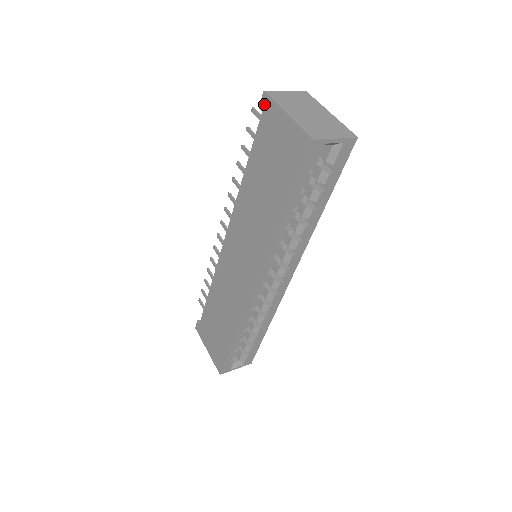
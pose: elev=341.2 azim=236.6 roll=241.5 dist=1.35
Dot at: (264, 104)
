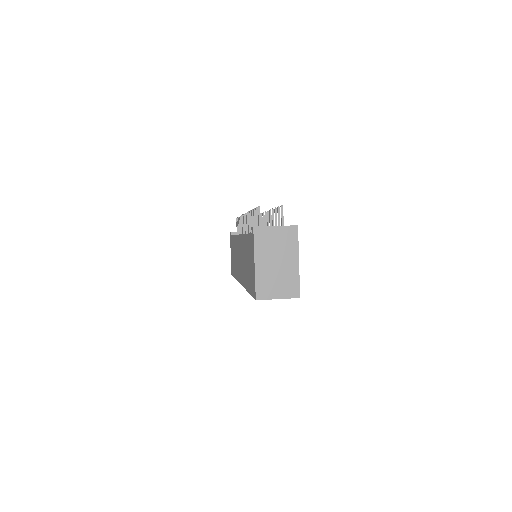
Dot at: (252, 233)
